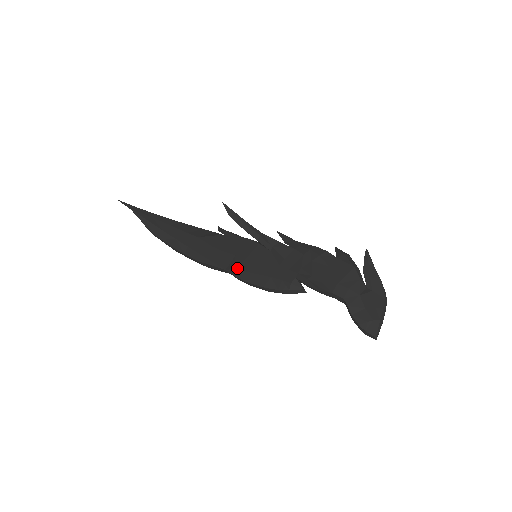
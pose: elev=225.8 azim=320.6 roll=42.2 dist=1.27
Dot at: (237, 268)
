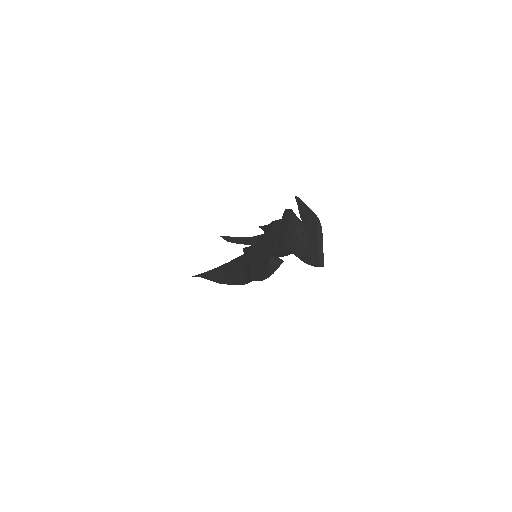
Dot at: (250, 274)
